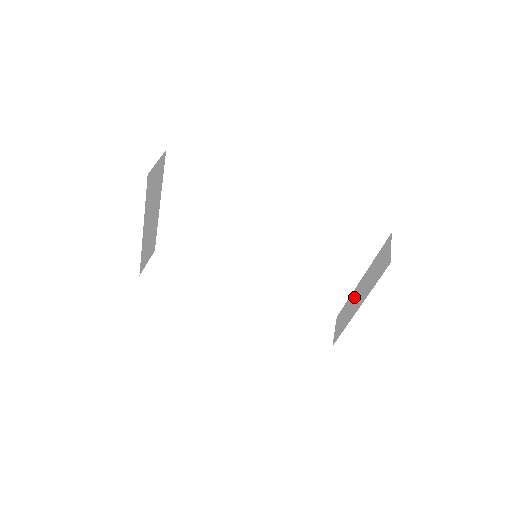
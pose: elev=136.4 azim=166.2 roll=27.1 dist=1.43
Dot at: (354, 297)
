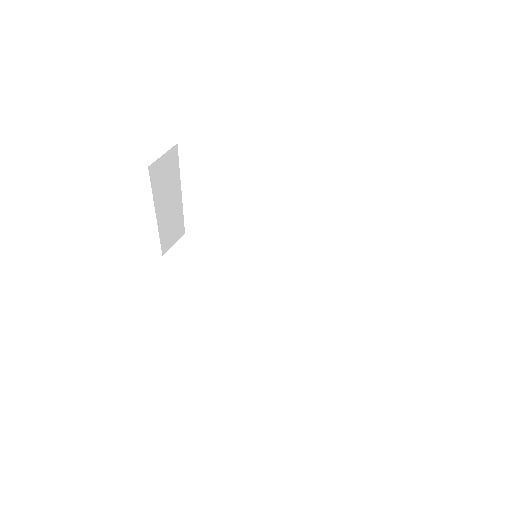
Dot at: occluded
